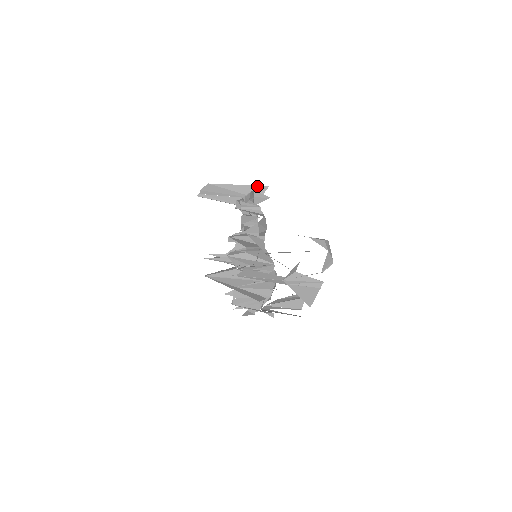
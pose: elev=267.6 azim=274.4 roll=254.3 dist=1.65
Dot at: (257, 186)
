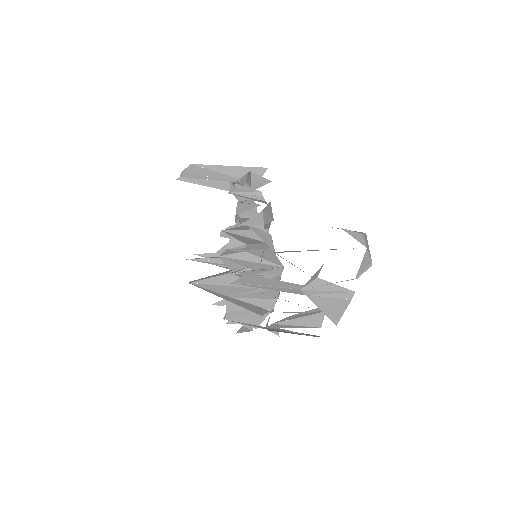
Dot at: (253, 168)
